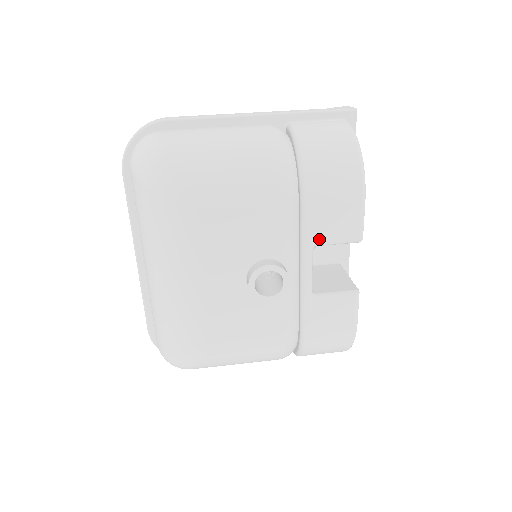
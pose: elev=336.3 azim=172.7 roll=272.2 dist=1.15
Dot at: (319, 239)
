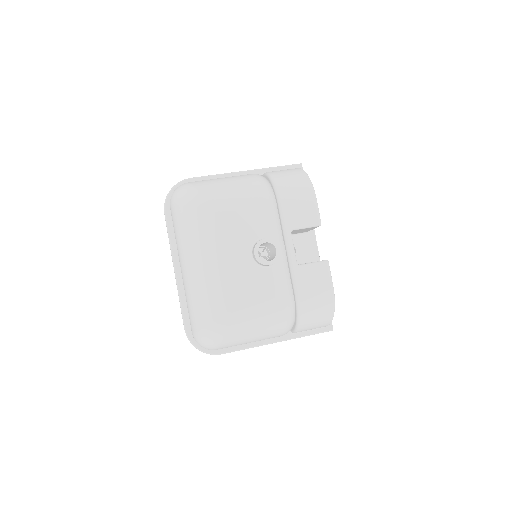
Dot at: (294, 225)
